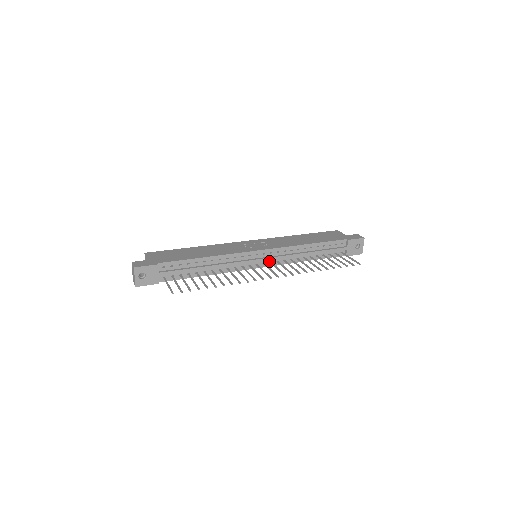
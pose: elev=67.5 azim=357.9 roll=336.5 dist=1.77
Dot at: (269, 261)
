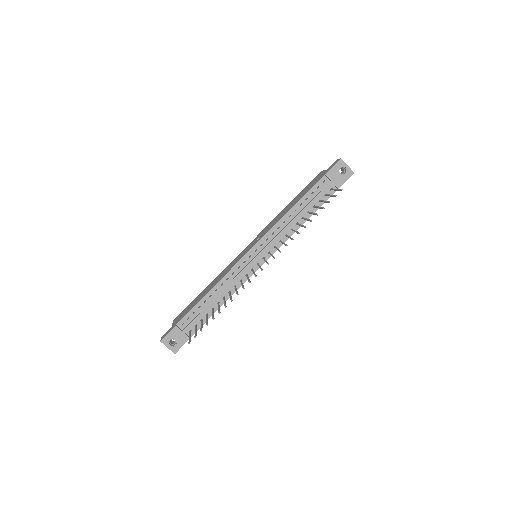
Dot at: (267, 252)
